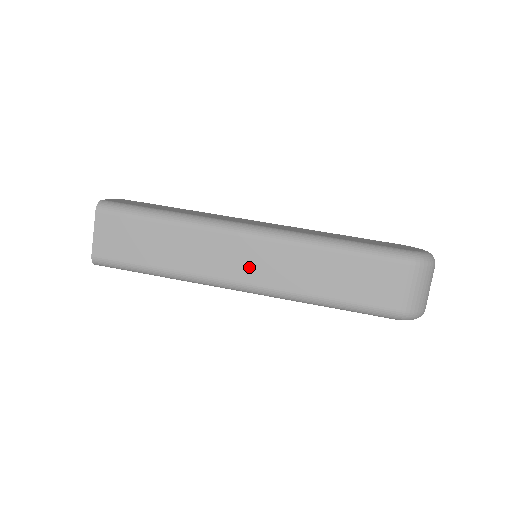
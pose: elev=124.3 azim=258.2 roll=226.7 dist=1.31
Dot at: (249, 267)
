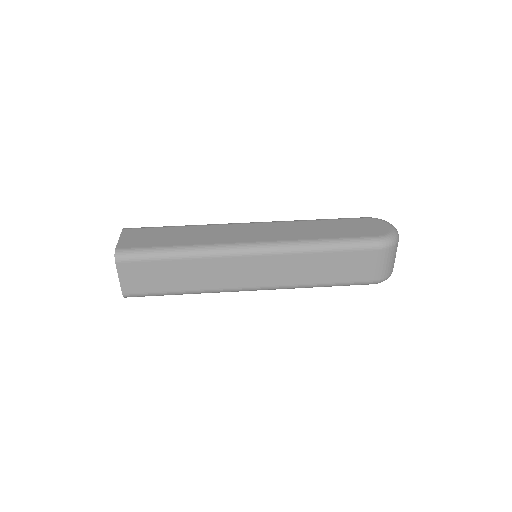
Dot at: (257, 276)
